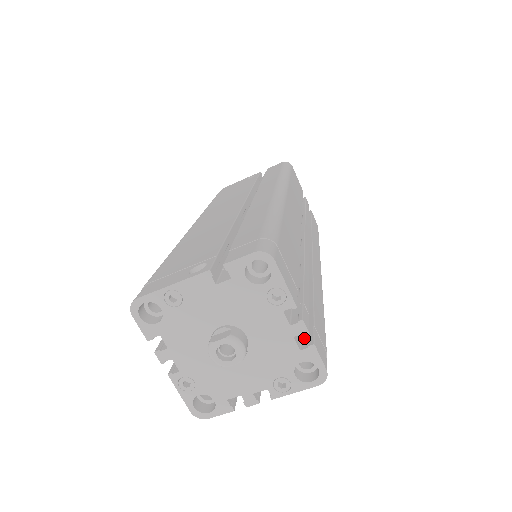
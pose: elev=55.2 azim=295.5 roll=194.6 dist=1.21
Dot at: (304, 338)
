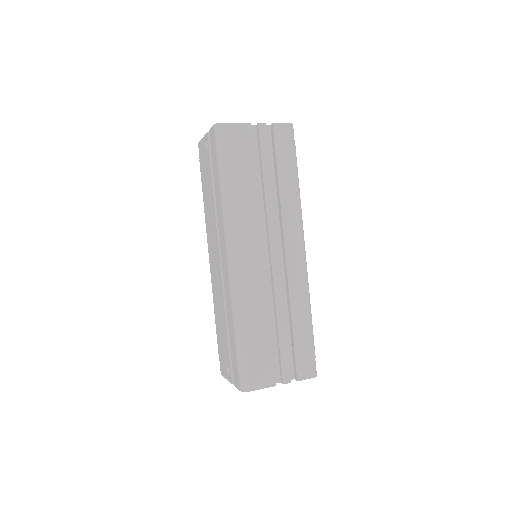
Dot at: (294, 370)
